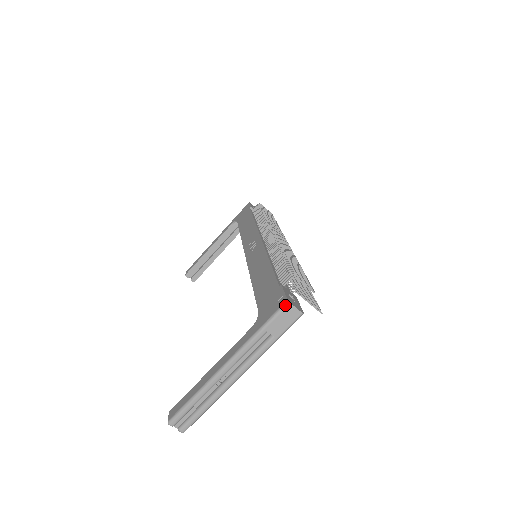
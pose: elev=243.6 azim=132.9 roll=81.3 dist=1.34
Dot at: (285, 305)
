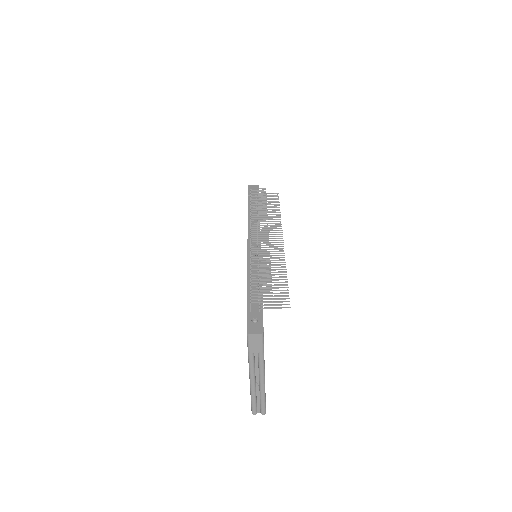
Dot at: (248, 336)
